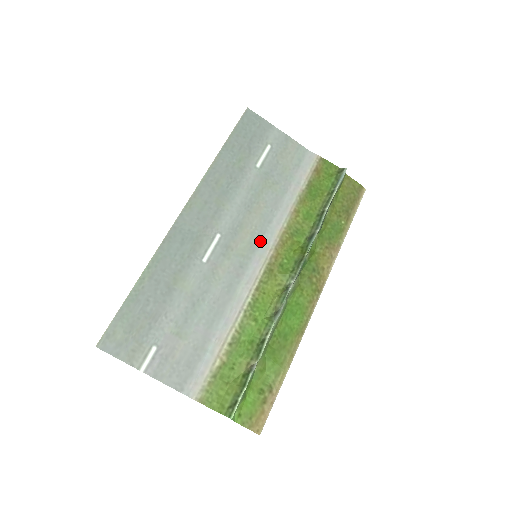
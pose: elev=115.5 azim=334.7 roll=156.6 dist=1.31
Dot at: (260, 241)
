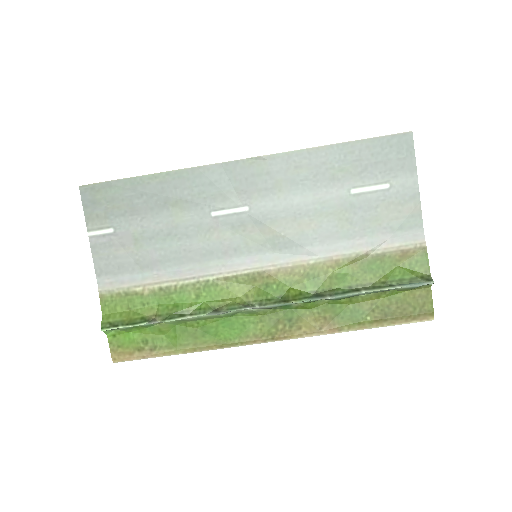
Dot at: (275, 249)
